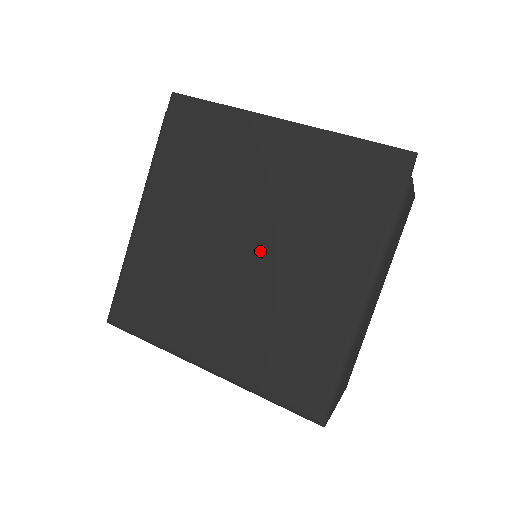
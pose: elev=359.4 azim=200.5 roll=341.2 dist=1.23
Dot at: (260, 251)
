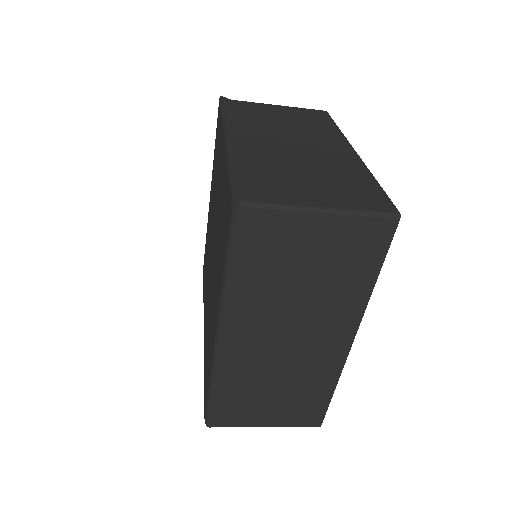
Dot at: occluded
